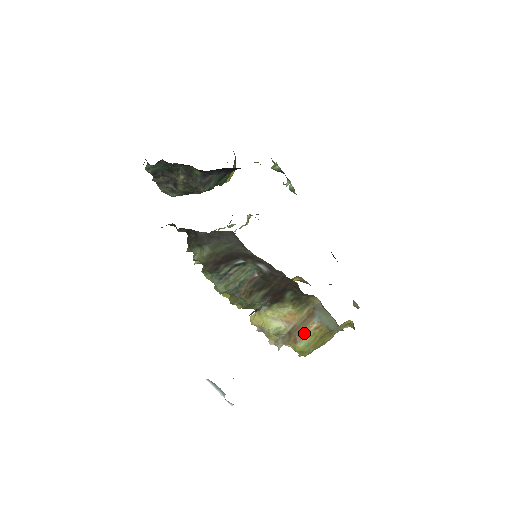
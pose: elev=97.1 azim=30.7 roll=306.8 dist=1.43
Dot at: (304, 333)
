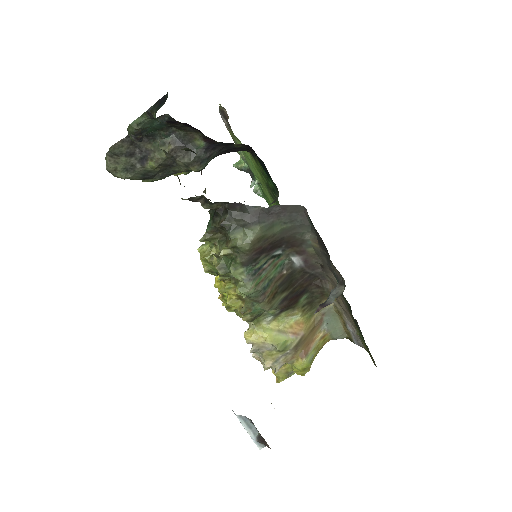
Dot at: (311, 345)
